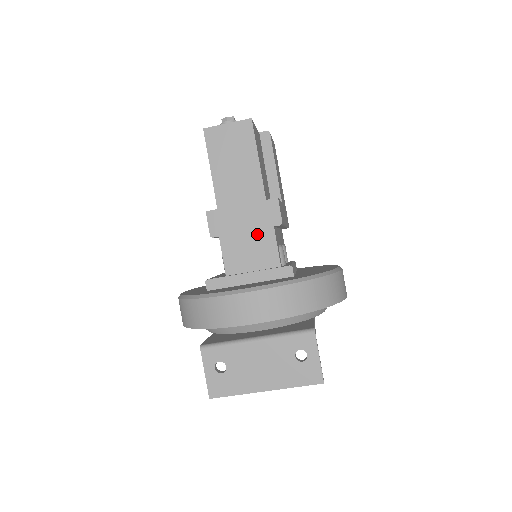
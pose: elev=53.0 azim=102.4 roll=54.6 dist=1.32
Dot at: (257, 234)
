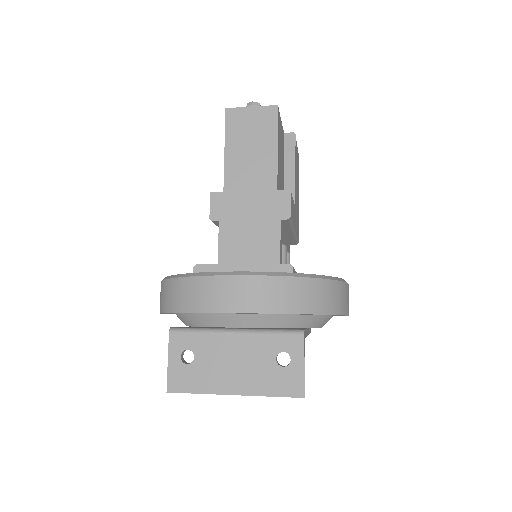
Dot at: (261, 225)
